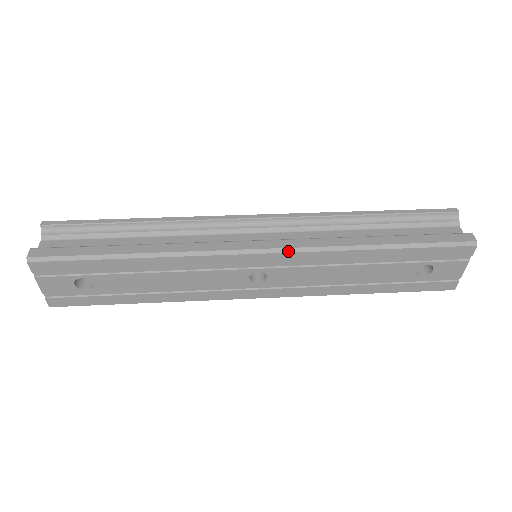
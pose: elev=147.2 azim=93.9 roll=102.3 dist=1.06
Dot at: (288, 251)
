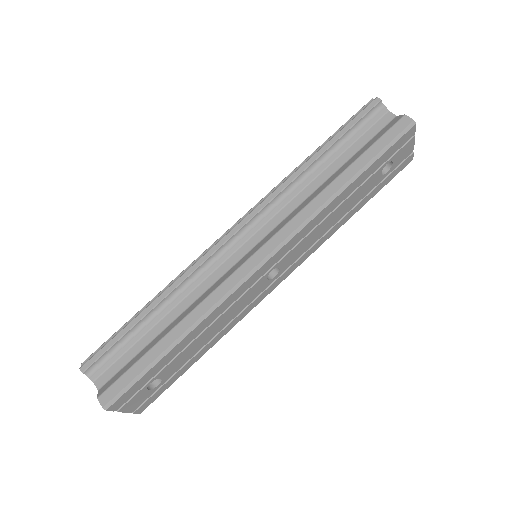
Dot at: (285, 243)
